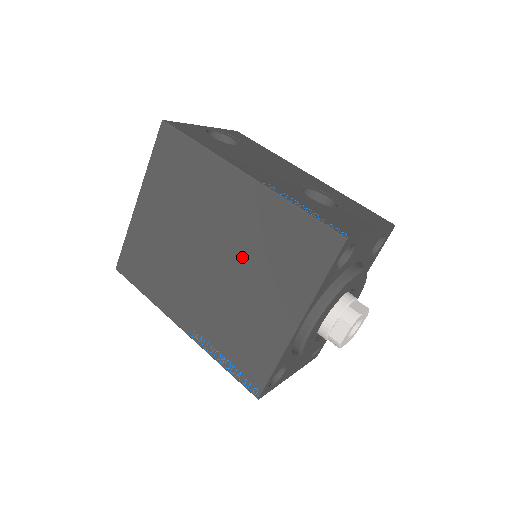
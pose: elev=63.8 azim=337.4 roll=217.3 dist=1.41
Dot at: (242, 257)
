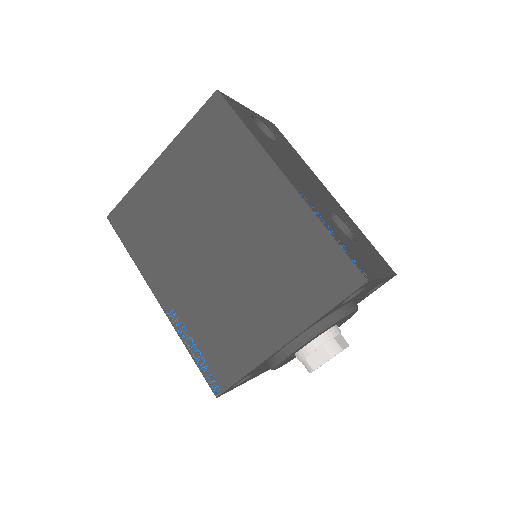
Dot at: (252, 258)
